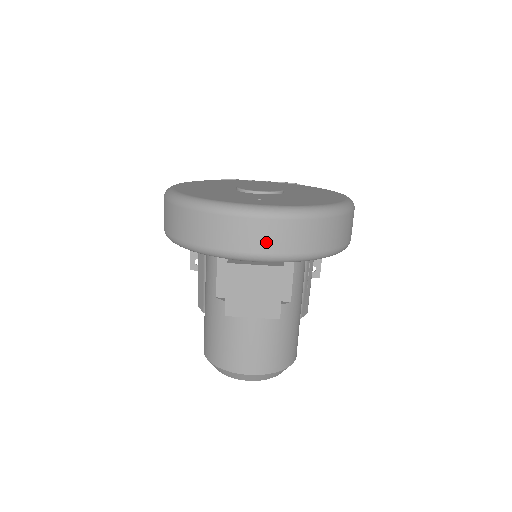
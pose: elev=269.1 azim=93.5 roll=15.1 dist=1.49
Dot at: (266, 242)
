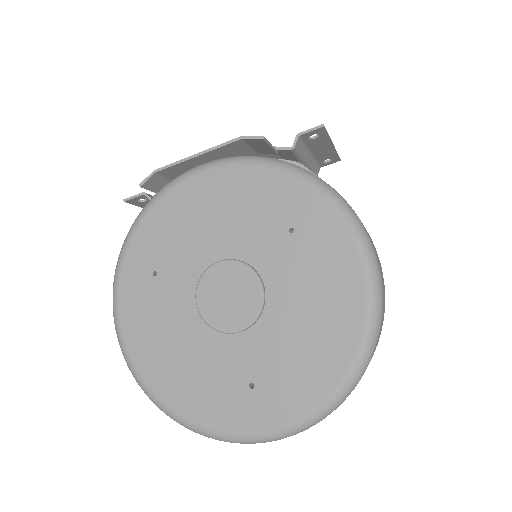
Dot at: occluded
